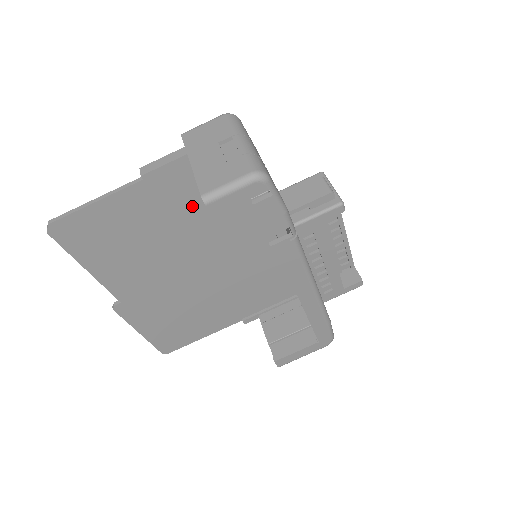
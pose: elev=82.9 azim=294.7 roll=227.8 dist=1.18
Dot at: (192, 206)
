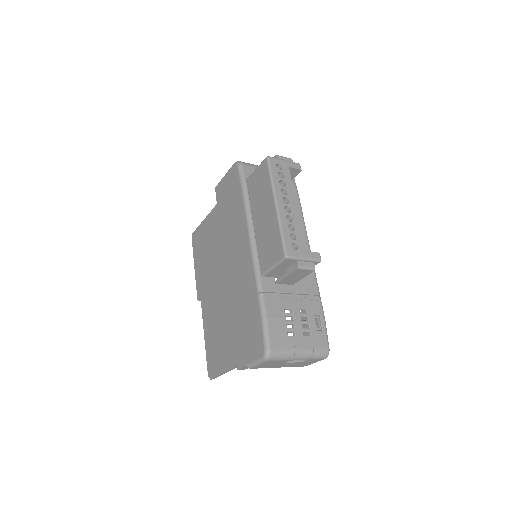
Dot at: occluded
